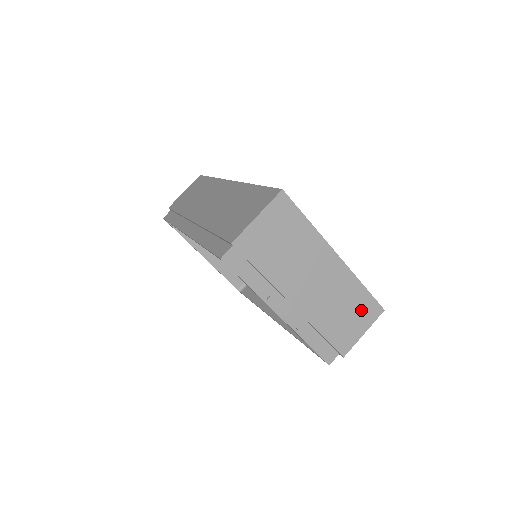
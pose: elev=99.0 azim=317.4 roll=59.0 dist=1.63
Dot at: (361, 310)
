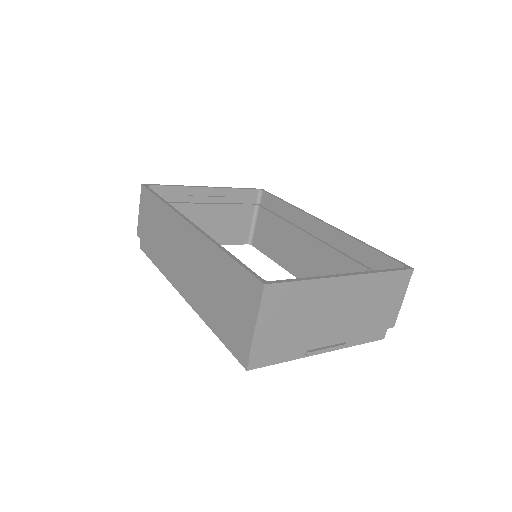
Dot at: (392, 288)
